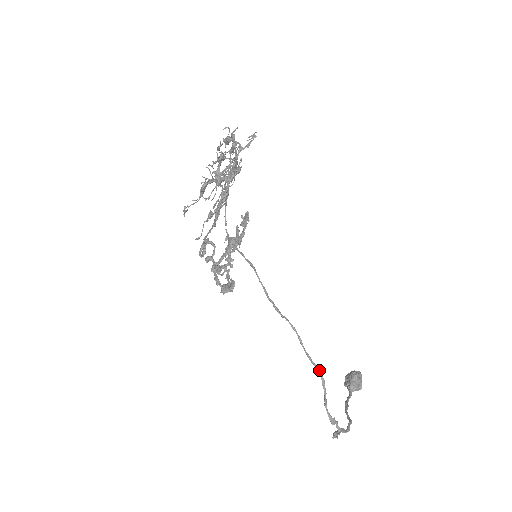
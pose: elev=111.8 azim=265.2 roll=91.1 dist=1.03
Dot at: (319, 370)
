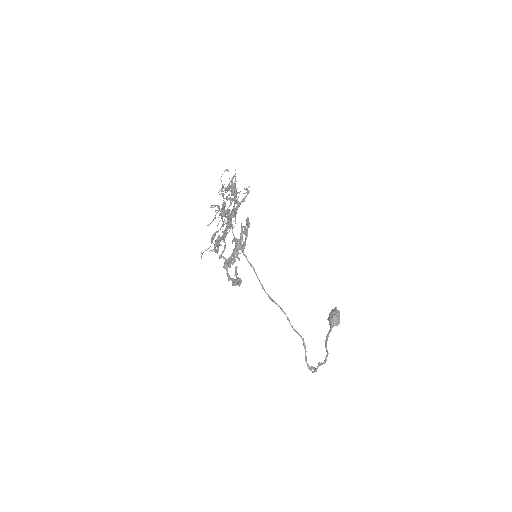
Dot at: (301, 338)
